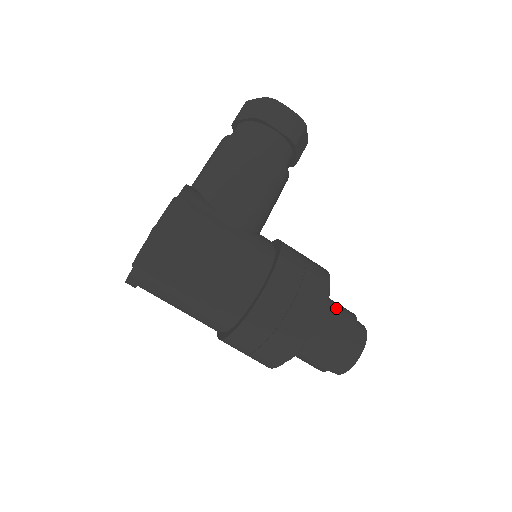
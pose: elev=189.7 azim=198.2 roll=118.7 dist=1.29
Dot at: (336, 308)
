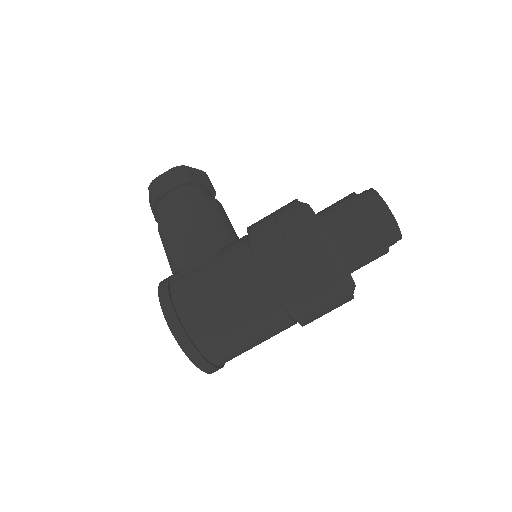
Dot at: (331, 207)
